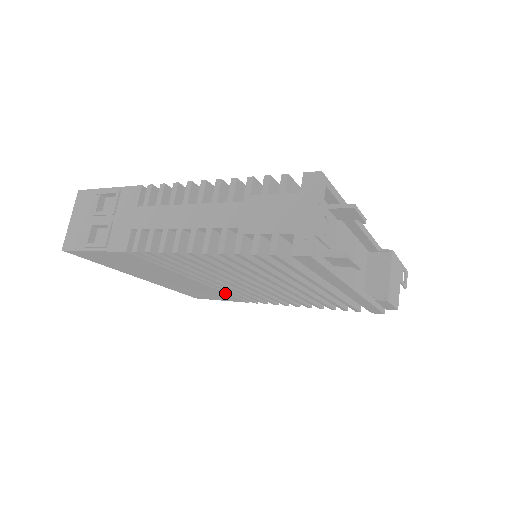
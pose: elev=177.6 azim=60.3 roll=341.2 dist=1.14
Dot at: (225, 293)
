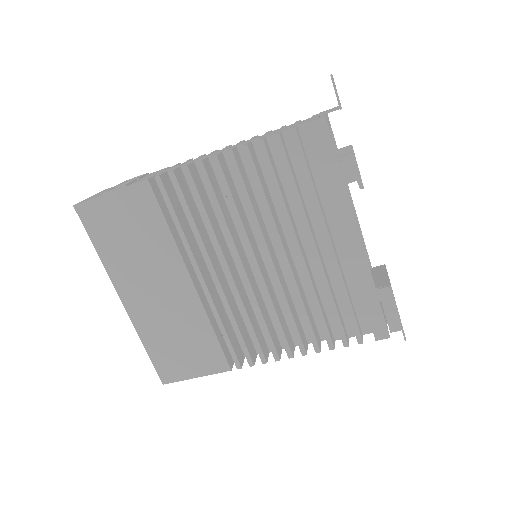
Dot at: (211, 328)
